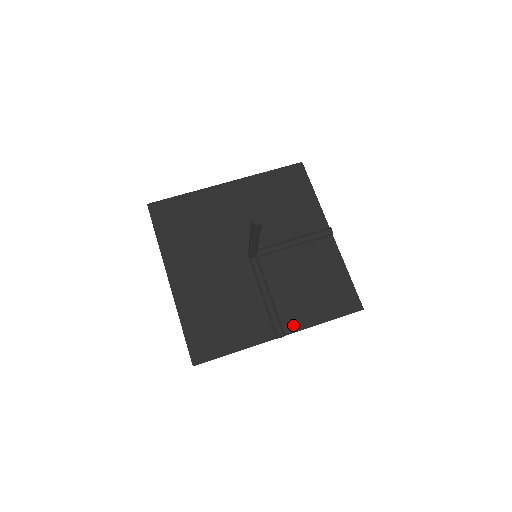
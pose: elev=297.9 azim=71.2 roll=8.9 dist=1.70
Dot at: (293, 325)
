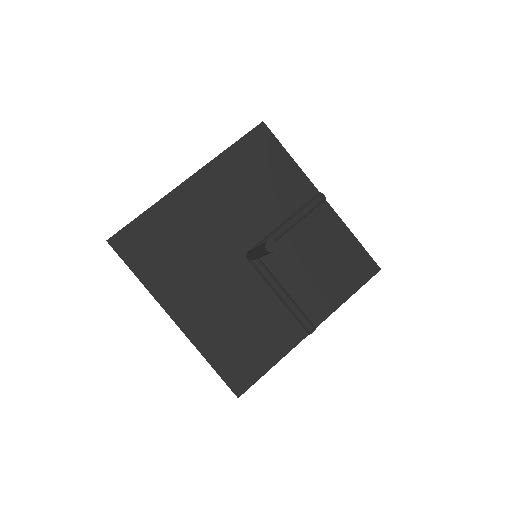
Dot at: (320, 314)
